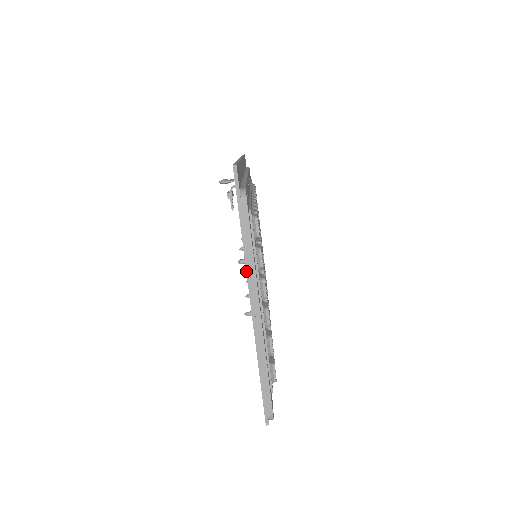
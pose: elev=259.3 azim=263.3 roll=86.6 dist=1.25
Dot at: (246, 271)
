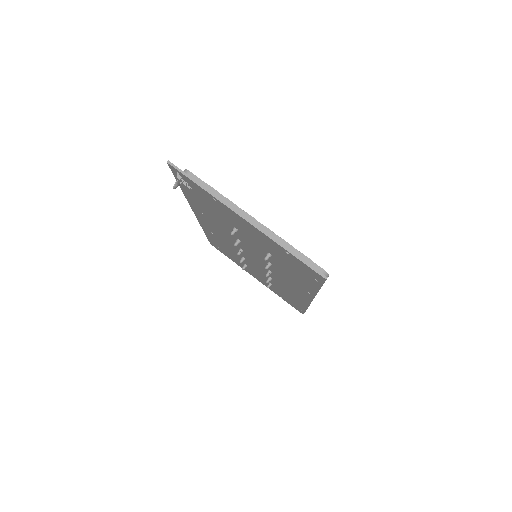
Dot at: (223, 204)
